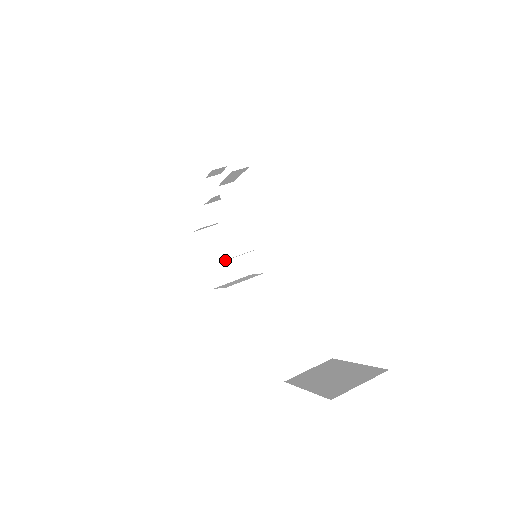
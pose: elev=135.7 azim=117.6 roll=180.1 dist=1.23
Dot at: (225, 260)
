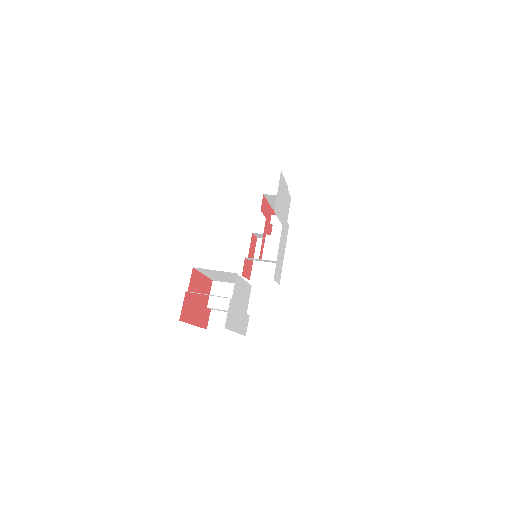
Dot at: (267, 266)
